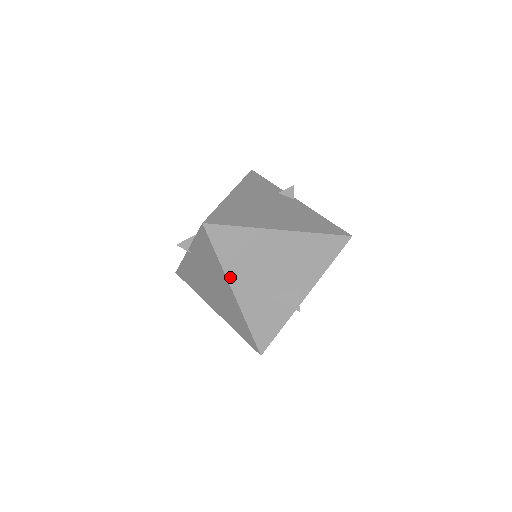
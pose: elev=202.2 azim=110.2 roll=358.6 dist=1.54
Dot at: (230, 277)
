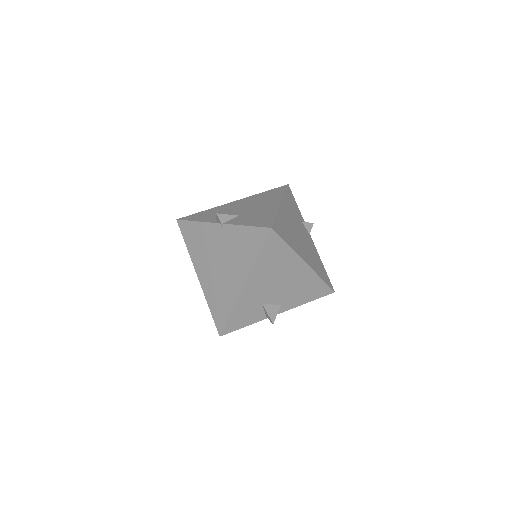
Dot at: (252, 274)
